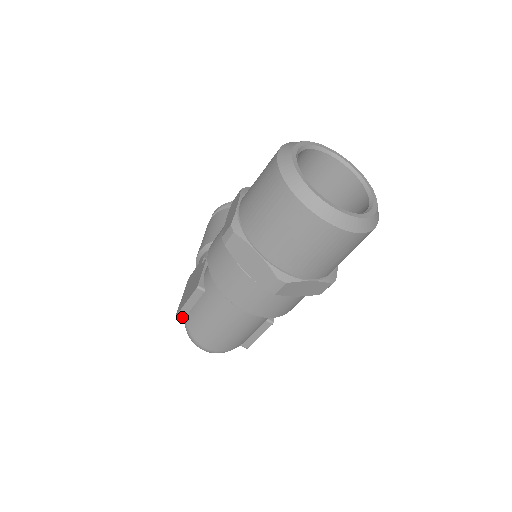
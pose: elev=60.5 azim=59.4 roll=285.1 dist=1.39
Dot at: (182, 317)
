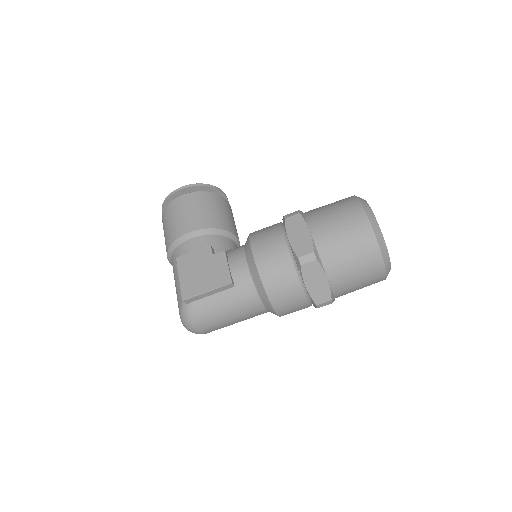
Dot at: (189, 302)
